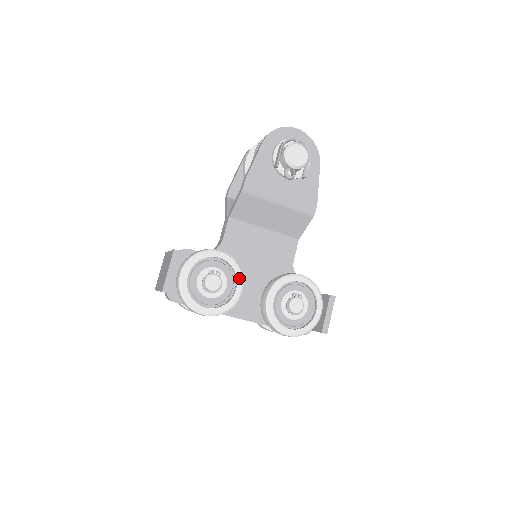
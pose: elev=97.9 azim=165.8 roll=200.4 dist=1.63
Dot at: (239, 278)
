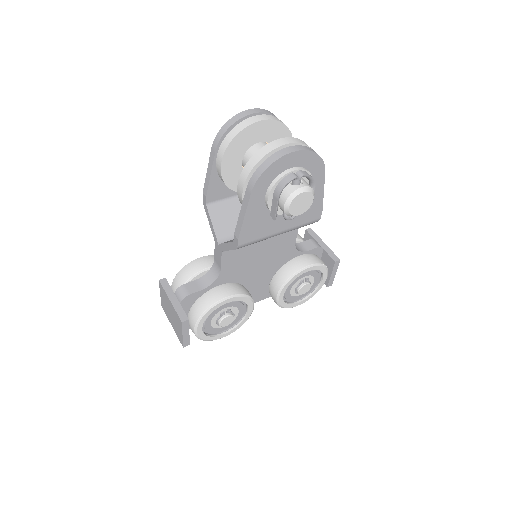
Dot at: (249, 303)
